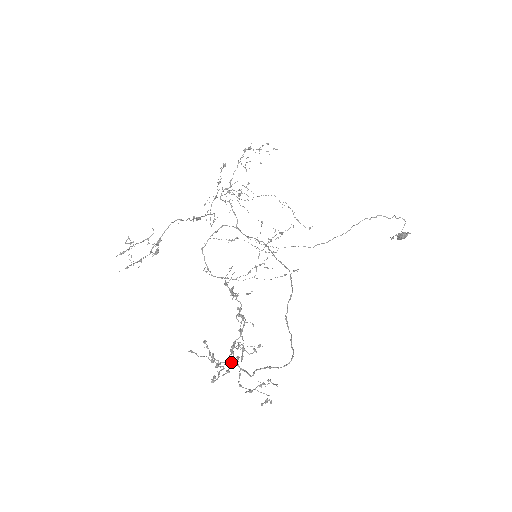
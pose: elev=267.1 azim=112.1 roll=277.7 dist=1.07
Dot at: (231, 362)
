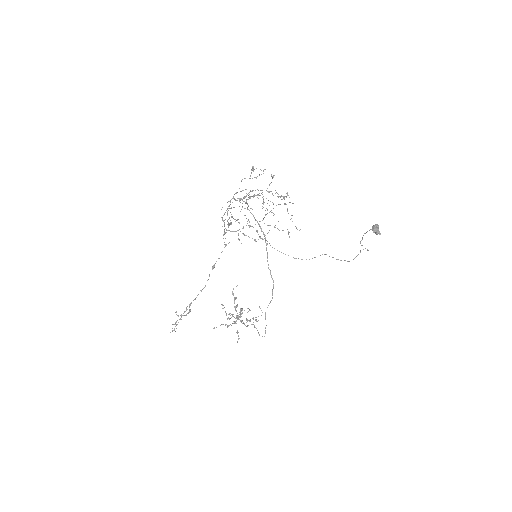
Dot at: occluded
